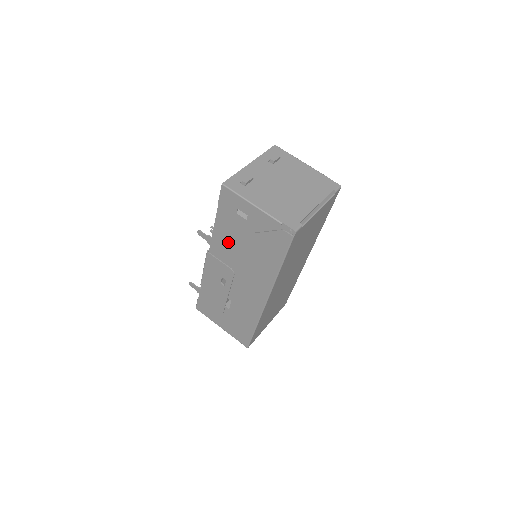
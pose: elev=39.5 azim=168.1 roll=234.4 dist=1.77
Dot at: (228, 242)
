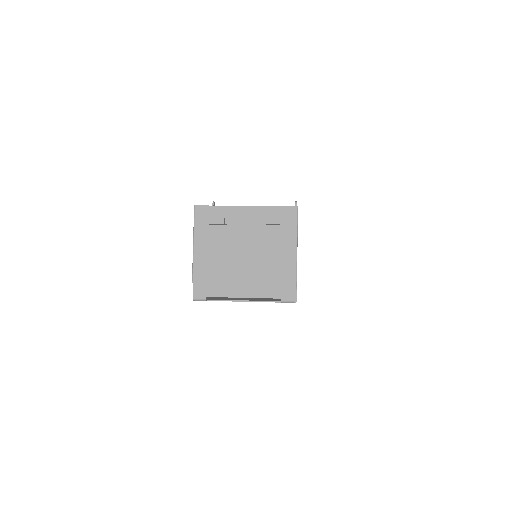
Dot at: occluded
